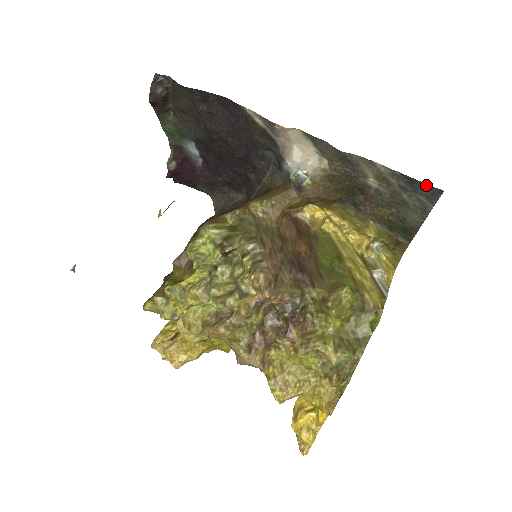
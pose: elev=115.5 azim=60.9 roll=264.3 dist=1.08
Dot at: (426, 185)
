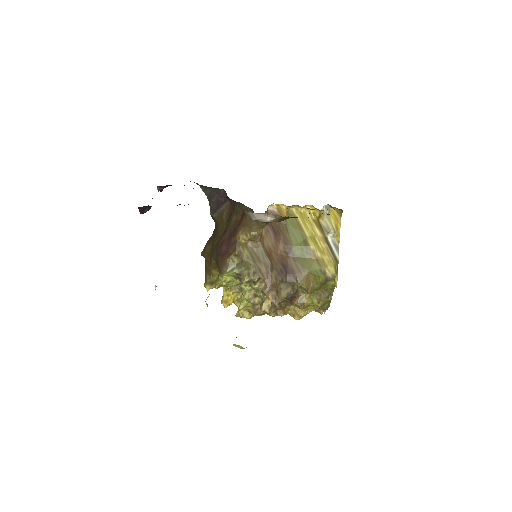
Dot at: occluded
